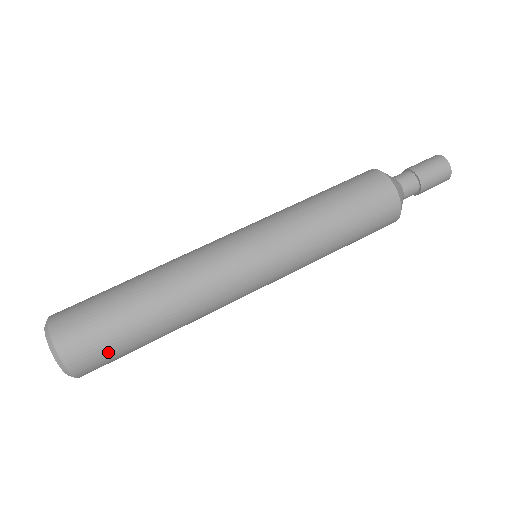
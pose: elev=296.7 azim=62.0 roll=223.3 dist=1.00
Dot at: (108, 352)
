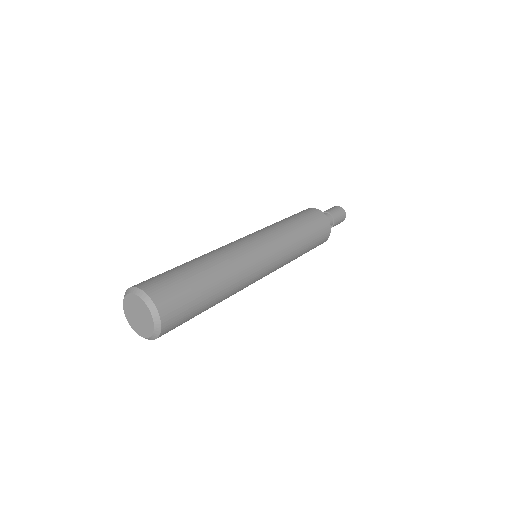
Dot at: (186, 310)
